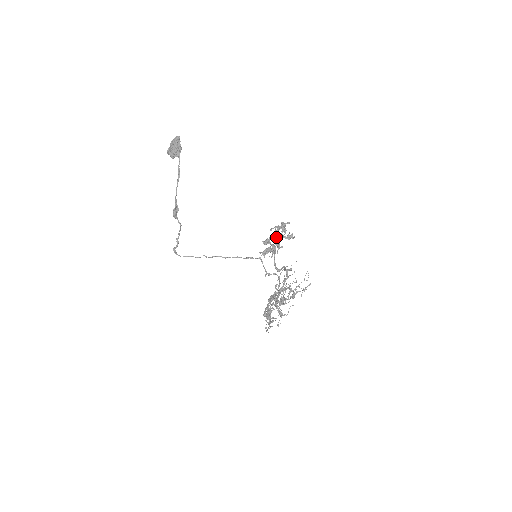
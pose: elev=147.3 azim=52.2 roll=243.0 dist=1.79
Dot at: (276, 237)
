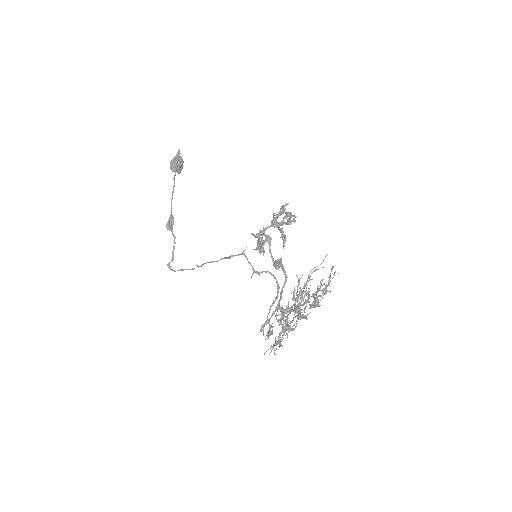
Dot at: (273, 225)
